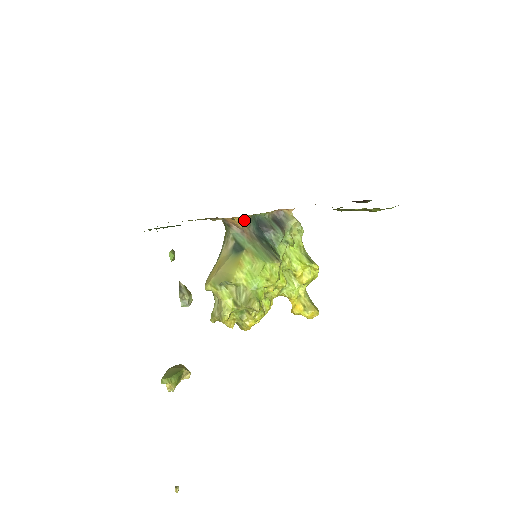
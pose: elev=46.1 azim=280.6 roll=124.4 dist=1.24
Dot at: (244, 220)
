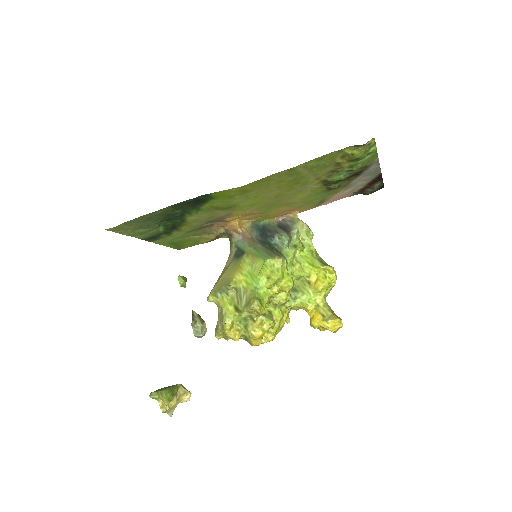
Dot at: (245, 226)
